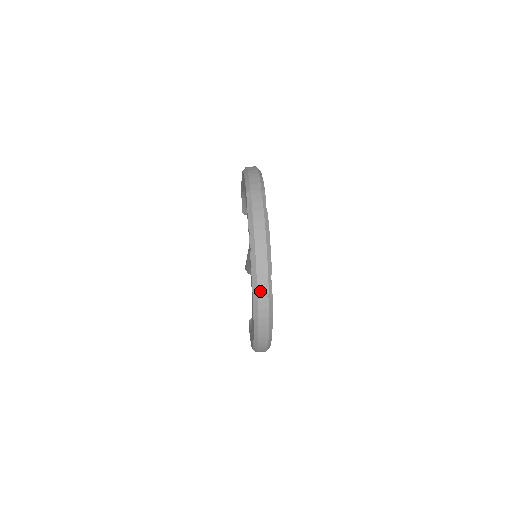
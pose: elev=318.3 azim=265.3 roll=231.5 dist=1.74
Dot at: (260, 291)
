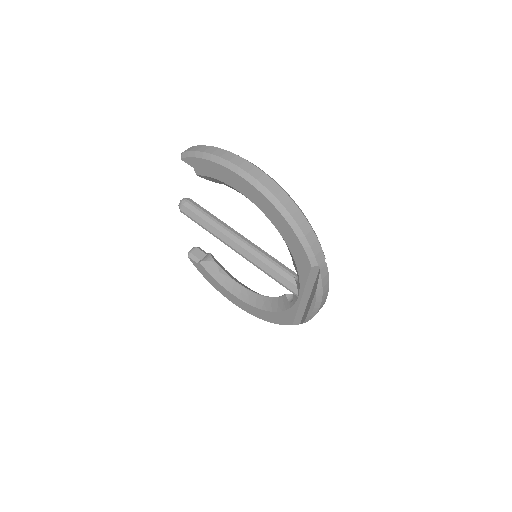
Dot at: occluded
